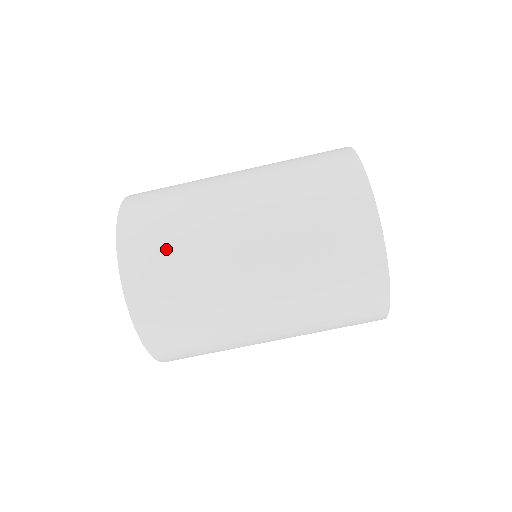
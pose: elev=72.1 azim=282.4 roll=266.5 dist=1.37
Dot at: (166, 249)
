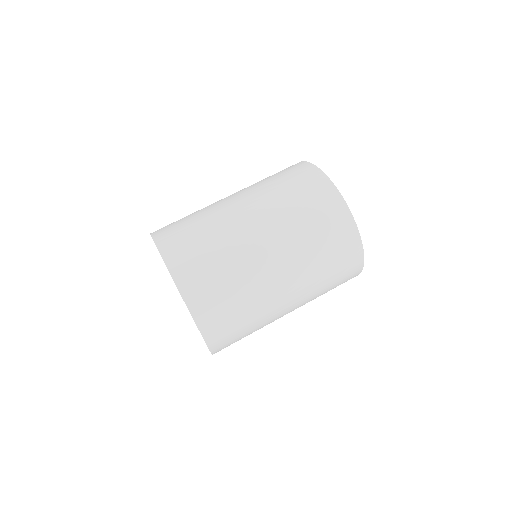
Dot at: (203, 254)
